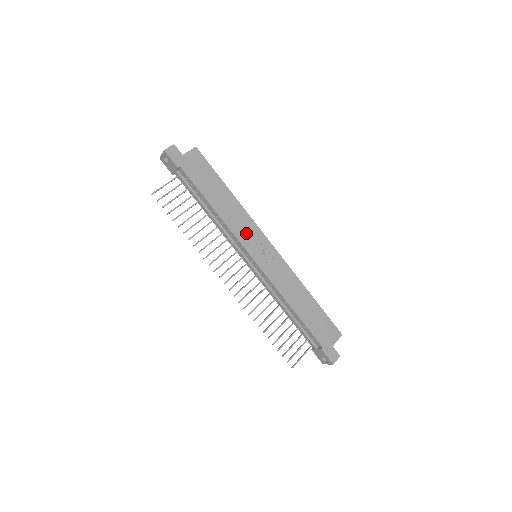
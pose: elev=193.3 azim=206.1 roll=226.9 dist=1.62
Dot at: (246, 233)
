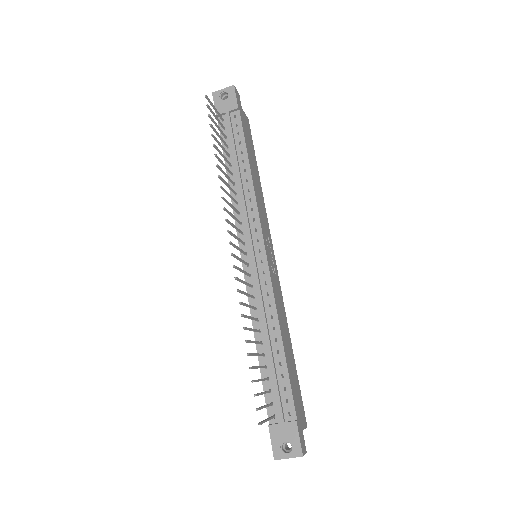
Dot at: (264, 221)
